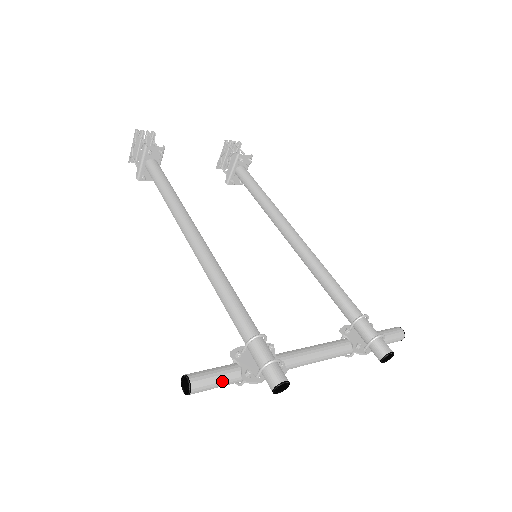
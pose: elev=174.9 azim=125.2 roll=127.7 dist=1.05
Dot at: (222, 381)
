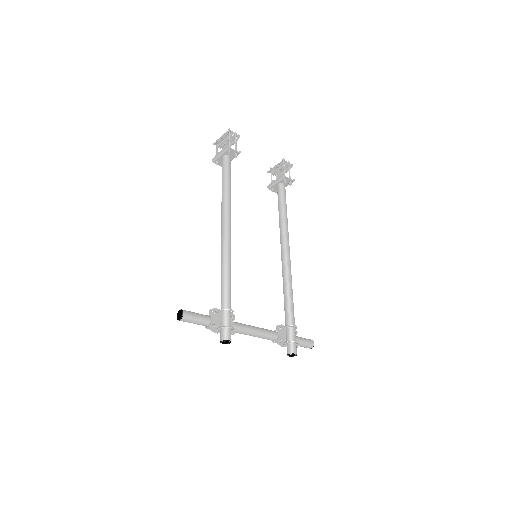
Dot at: (199, 322)
